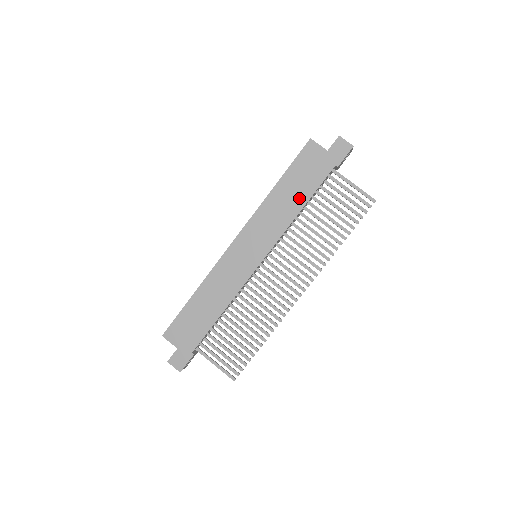
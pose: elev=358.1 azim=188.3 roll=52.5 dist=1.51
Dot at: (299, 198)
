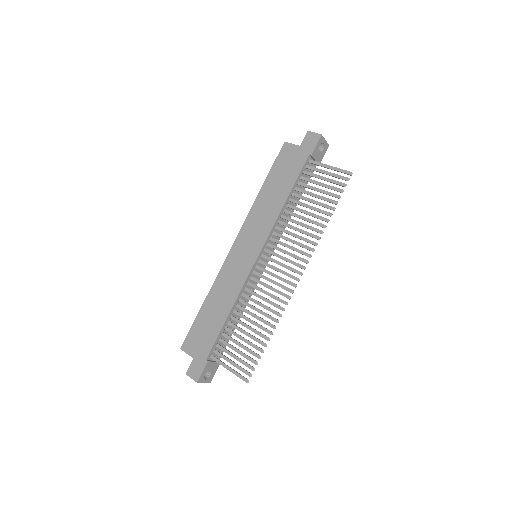
Dot at: (282, 192)
